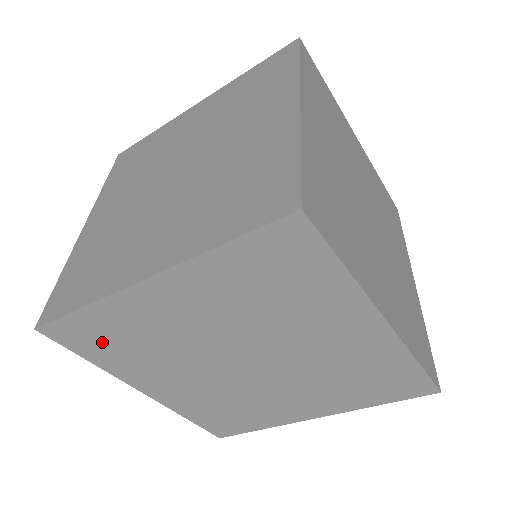
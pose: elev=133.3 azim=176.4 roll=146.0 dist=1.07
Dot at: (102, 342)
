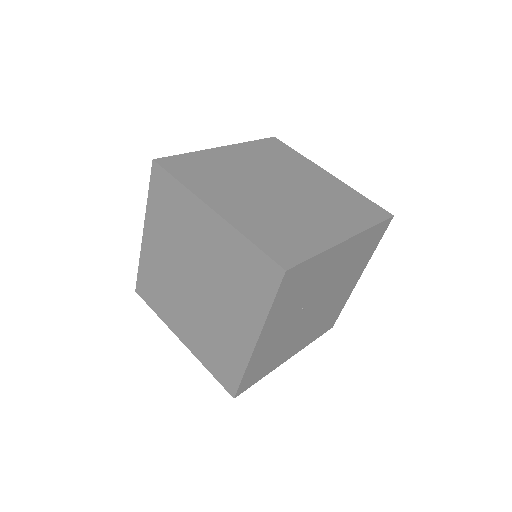
Dot at: (152, 291)
